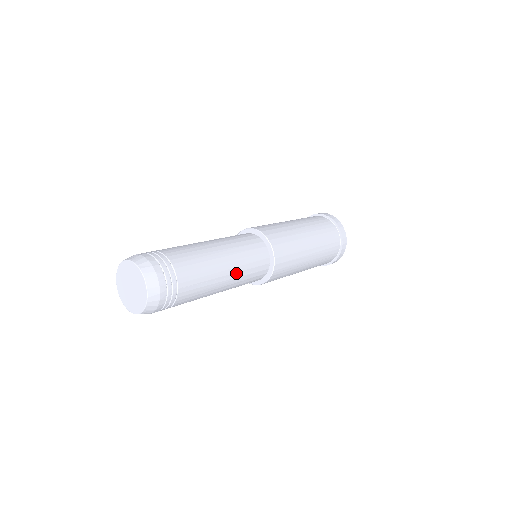
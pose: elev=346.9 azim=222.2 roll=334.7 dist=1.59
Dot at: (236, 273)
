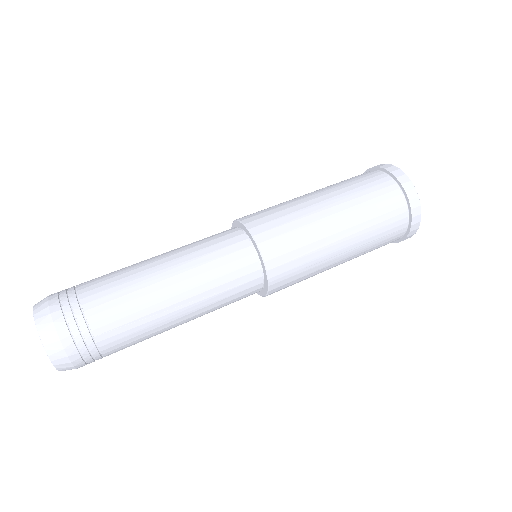
Dot at: (197, 295)
